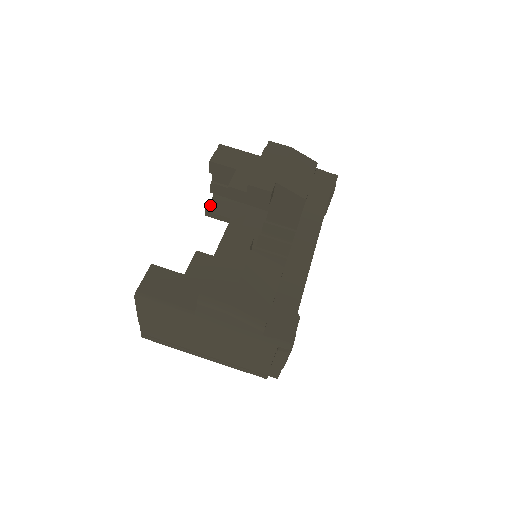
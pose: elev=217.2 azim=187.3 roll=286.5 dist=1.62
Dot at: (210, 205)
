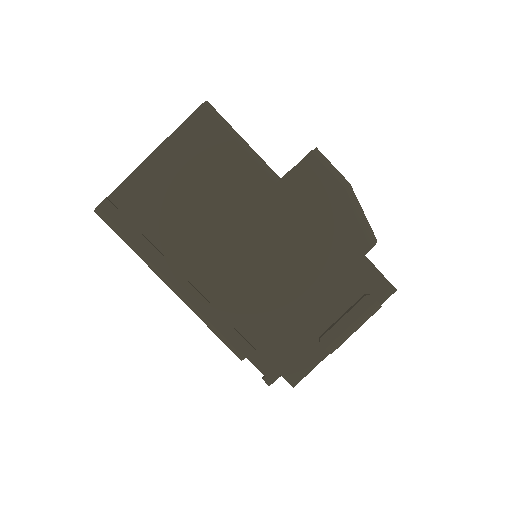
Dot at: occluded
